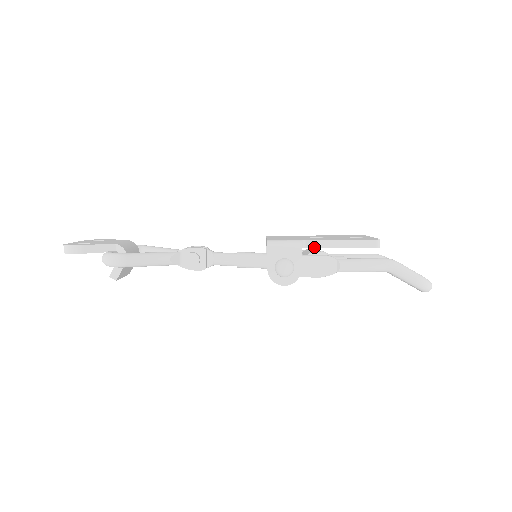
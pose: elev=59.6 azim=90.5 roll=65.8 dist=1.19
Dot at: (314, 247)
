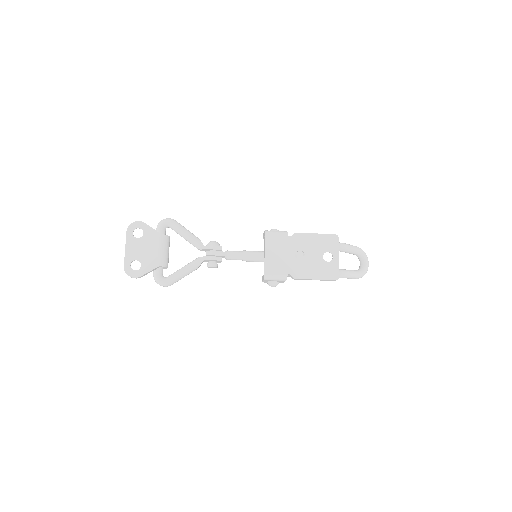
Dot at: (294, 279)
